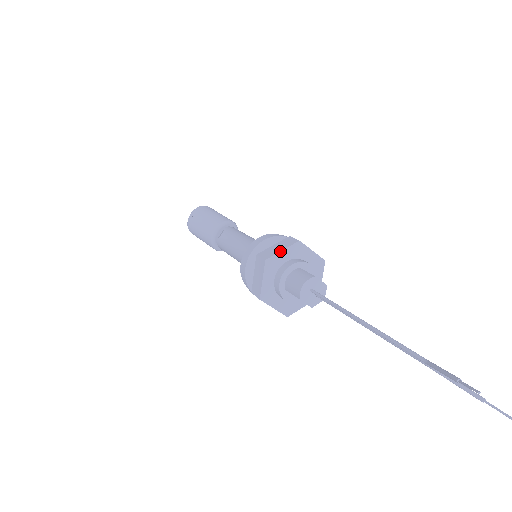
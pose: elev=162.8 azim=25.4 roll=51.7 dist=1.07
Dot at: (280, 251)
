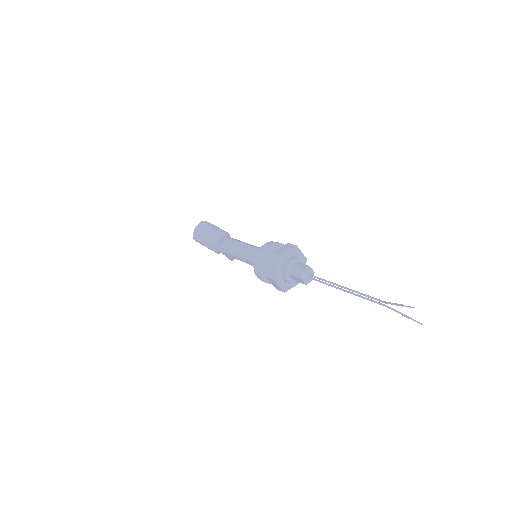
Dot at: (287, 251)
